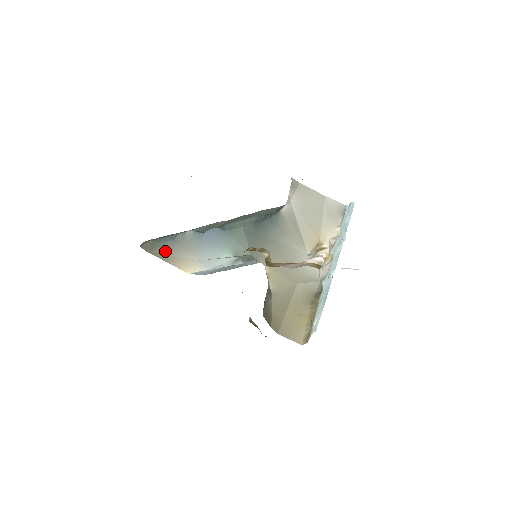
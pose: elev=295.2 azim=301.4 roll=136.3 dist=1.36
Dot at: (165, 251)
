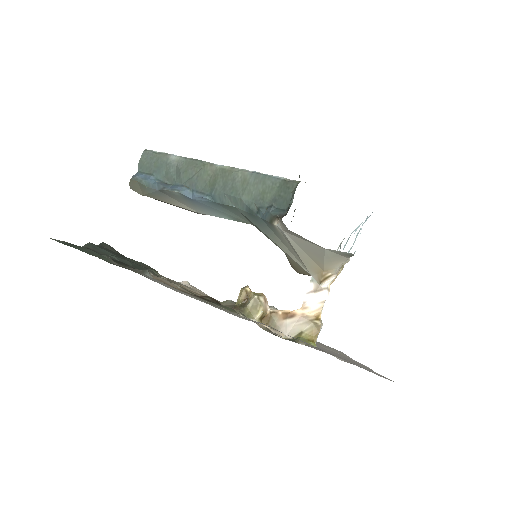
Dot at: (158, 198)
